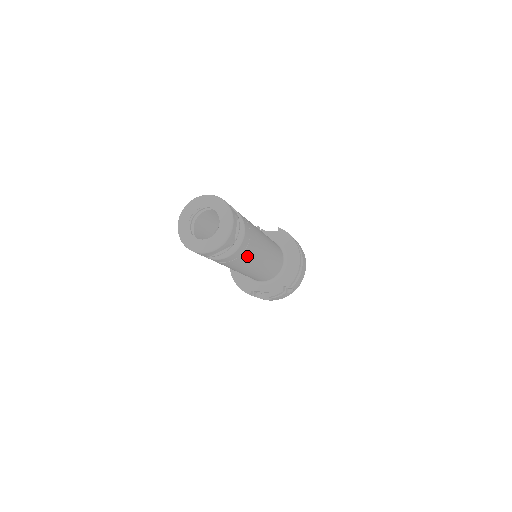
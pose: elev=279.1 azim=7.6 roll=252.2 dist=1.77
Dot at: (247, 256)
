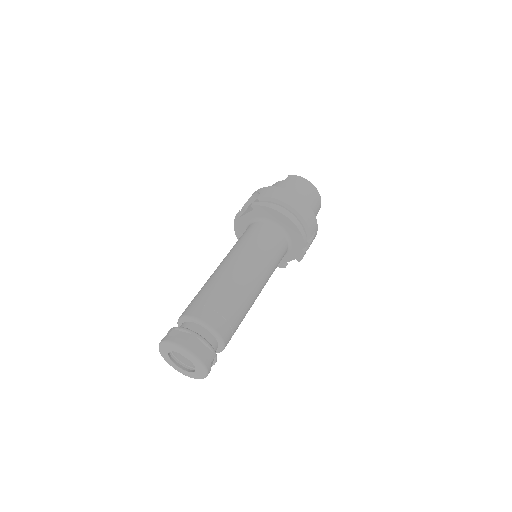
Dot at: (239, 319)
